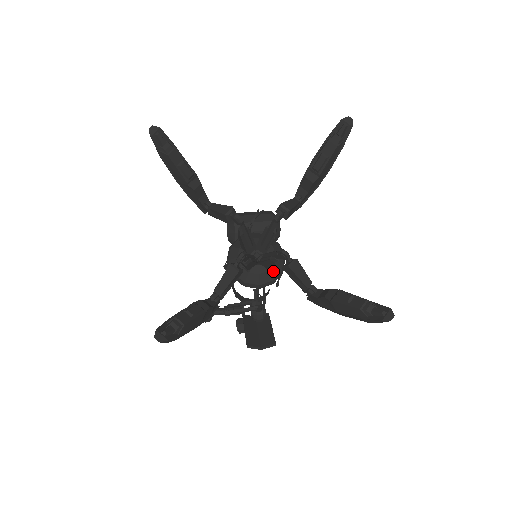
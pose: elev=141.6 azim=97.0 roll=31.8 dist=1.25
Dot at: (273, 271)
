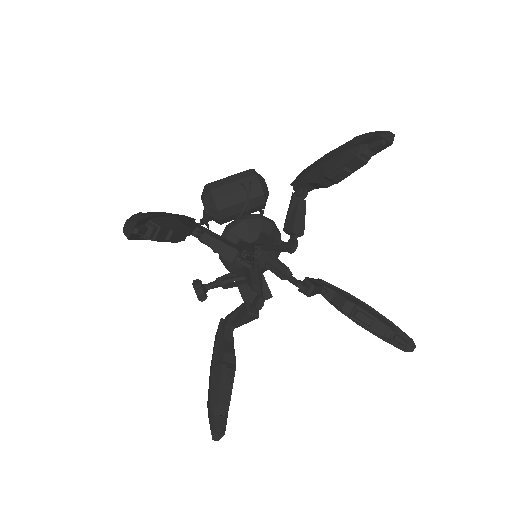
Dot at: occluded
